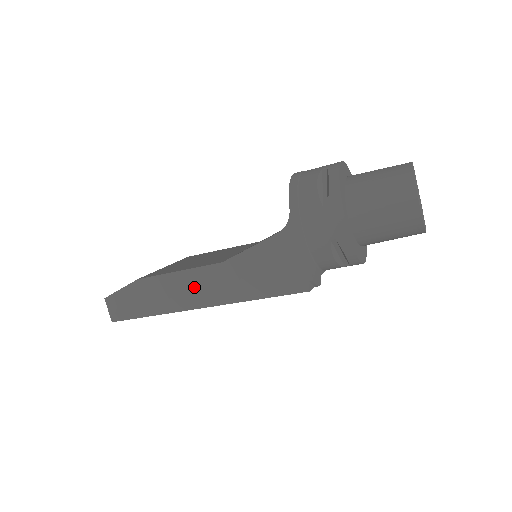
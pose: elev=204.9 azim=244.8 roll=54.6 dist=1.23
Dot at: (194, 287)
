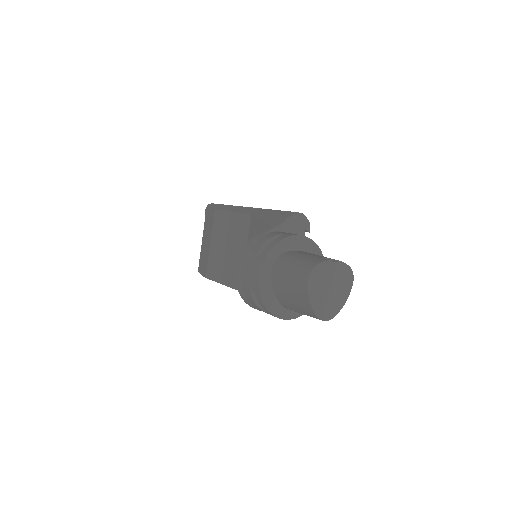
Dot at: occluded
